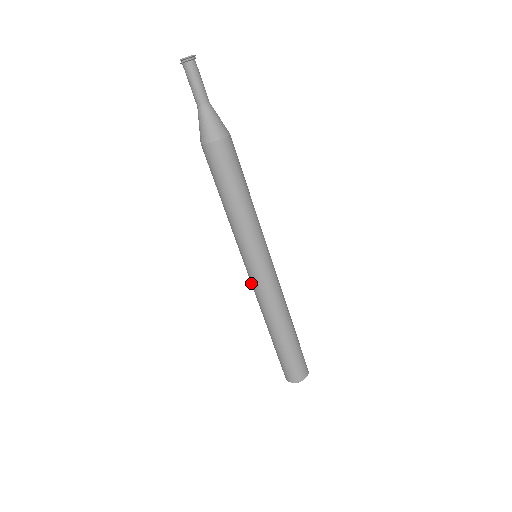
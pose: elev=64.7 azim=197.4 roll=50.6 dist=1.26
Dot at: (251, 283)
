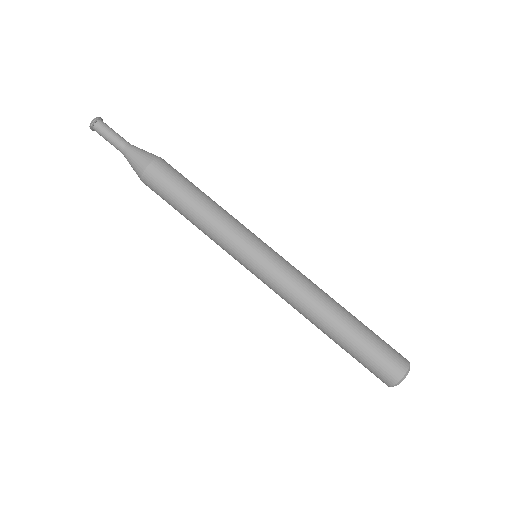
Dot at: occluded
